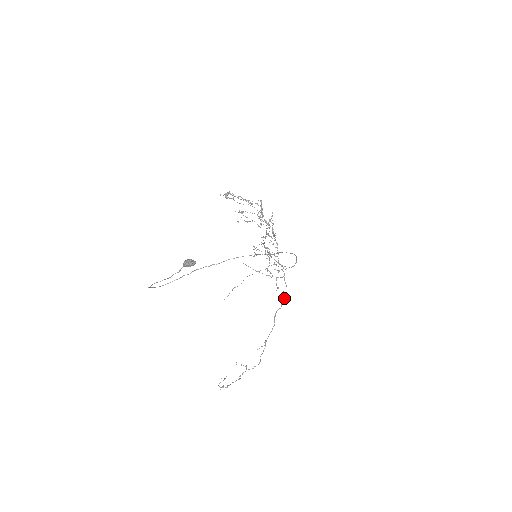
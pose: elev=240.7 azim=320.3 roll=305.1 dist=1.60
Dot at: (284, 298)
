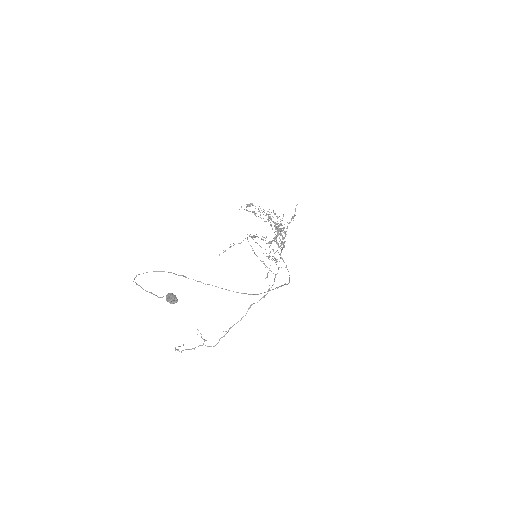
Dot at: (266, 294)
